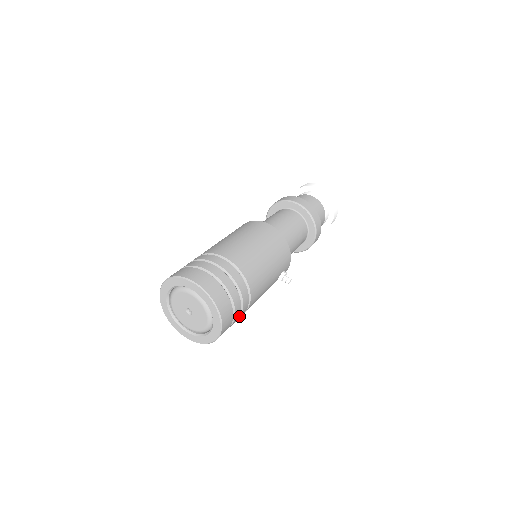
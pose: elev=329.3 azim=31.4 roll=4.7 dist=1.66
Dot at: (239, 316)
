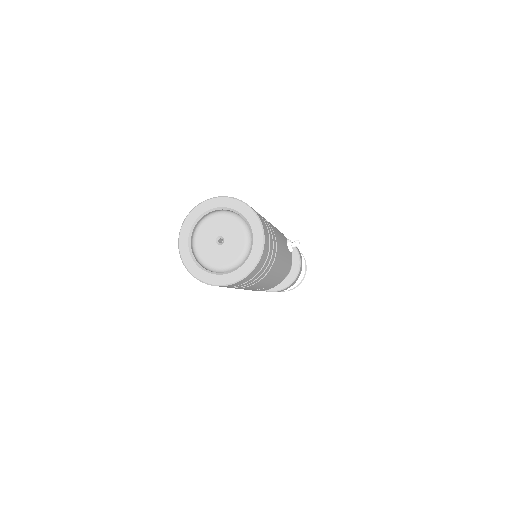
Dot at: (272, 239)
